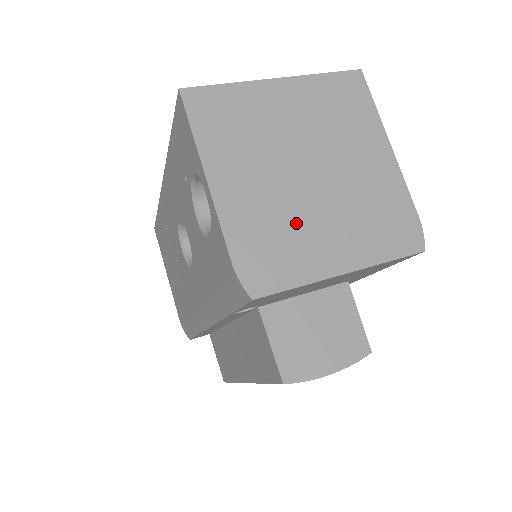
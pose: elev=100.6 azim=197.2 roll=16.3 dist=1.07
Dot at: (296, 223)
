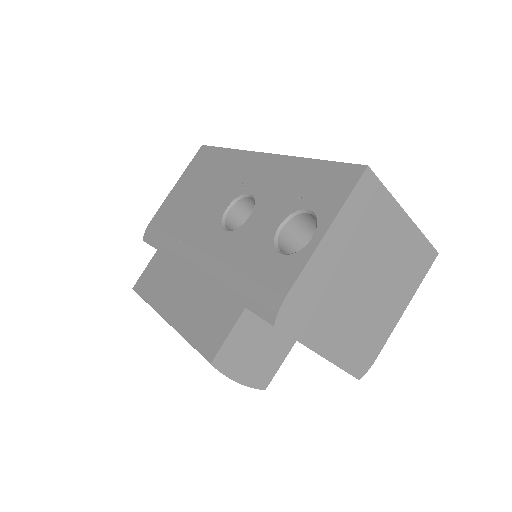
Dot at: (332, 305)
